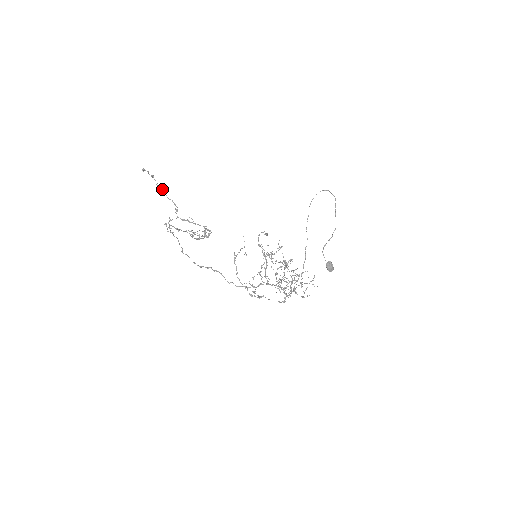
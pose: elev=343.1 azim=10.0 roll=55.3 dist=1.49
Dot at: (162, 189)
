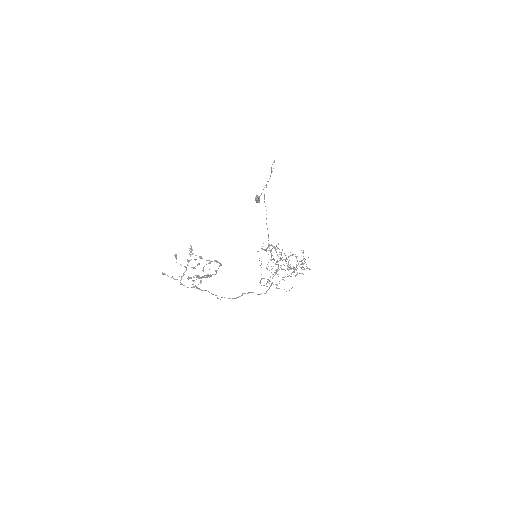
Dot at: (204, 277)
